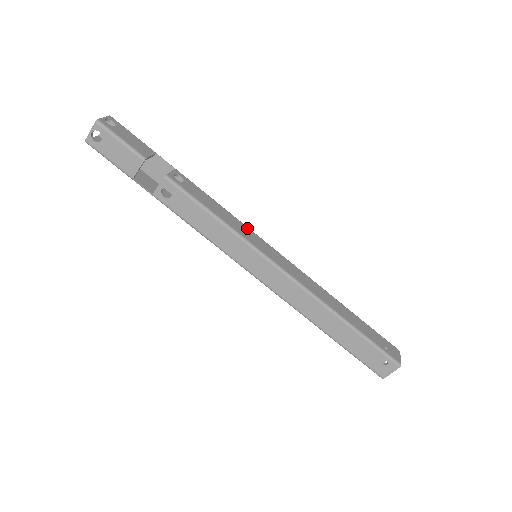
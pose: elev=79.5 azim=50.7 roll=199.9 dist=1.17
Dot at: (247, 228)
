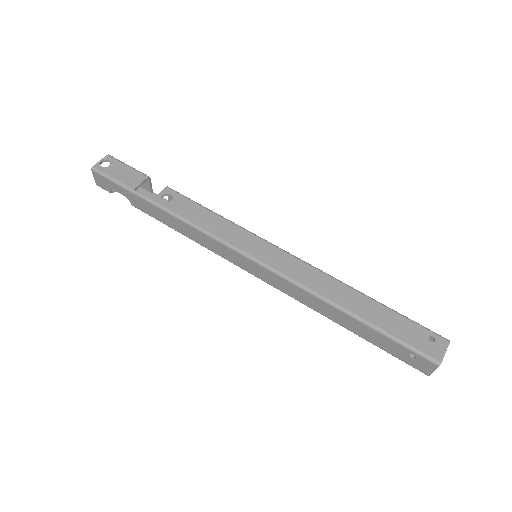
Dot at: occluded
